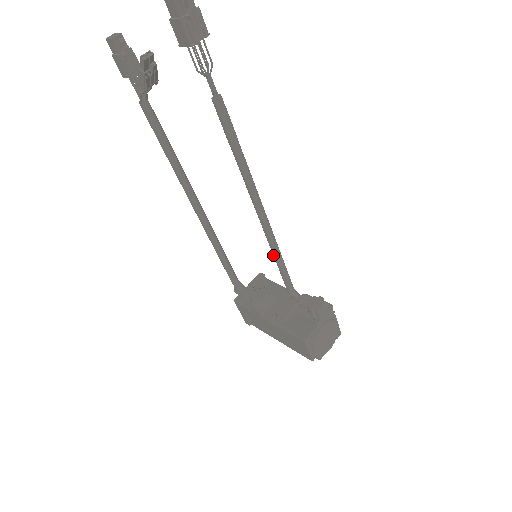
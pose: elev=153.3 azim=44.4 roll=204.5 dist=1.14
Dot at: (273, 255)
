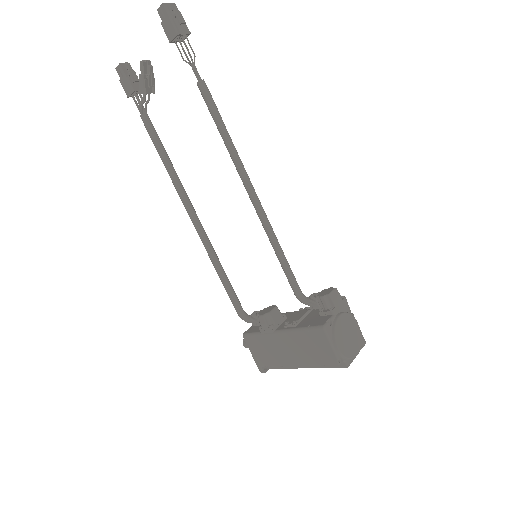
Dot at: (272, 246)
